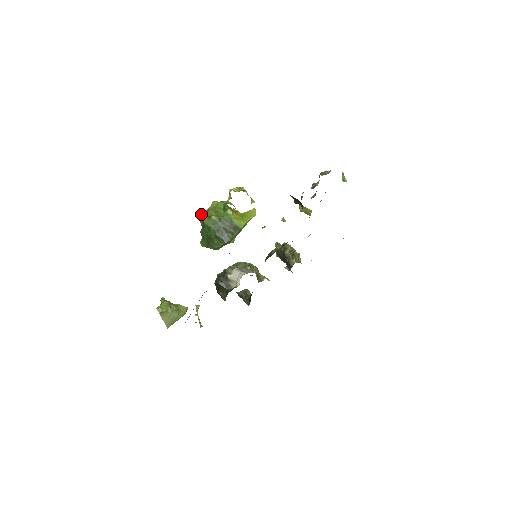
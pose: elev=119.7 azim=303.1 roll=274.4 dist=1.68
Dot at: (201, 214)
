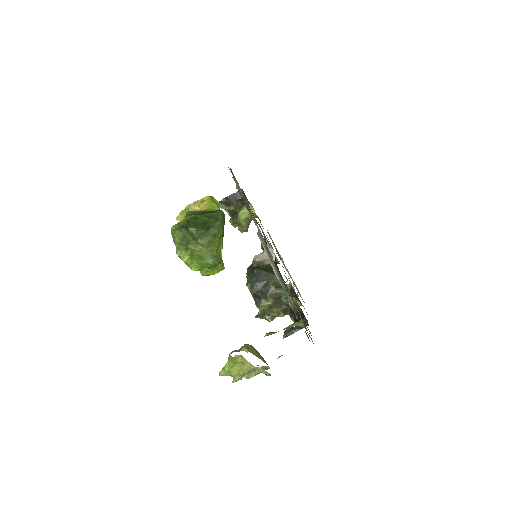
Dot at: (173, 232)
